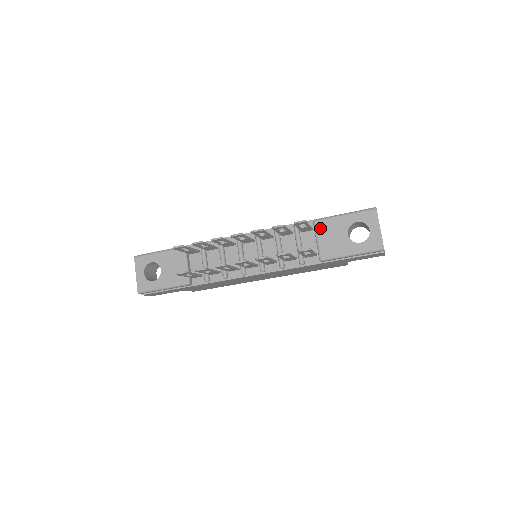
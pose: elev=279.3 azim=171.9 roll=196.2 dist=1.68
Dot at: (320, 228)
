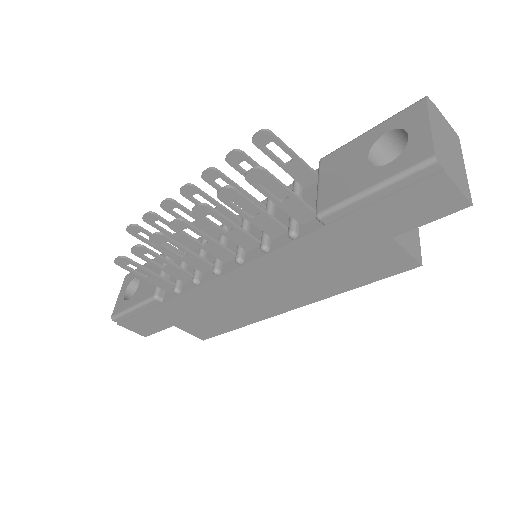
Dot at: (325, 166)
